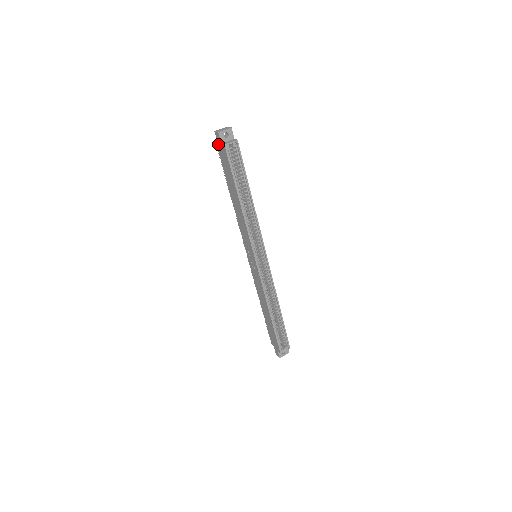
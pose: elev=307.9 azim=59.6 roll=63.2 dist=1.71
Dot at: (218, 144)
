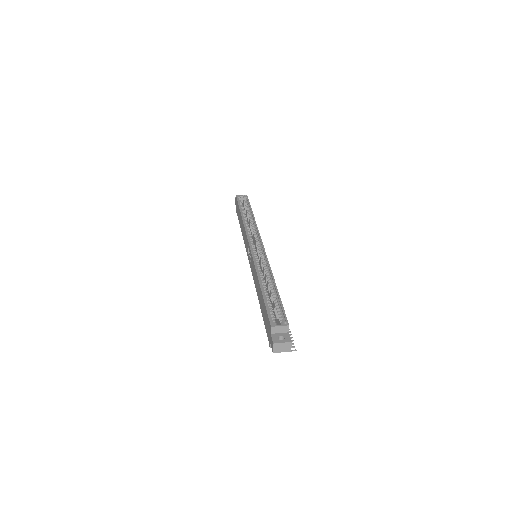
Dot at: (236, 207)
